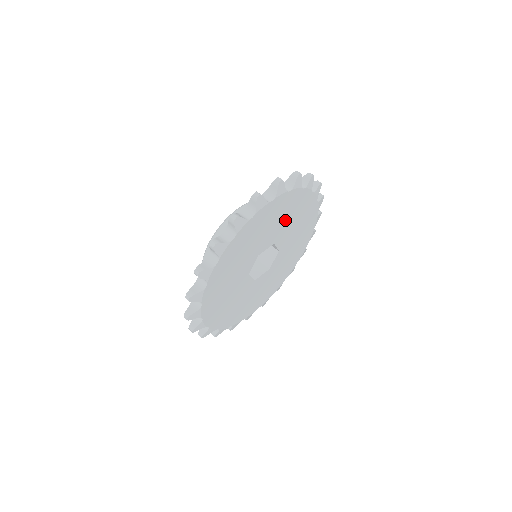
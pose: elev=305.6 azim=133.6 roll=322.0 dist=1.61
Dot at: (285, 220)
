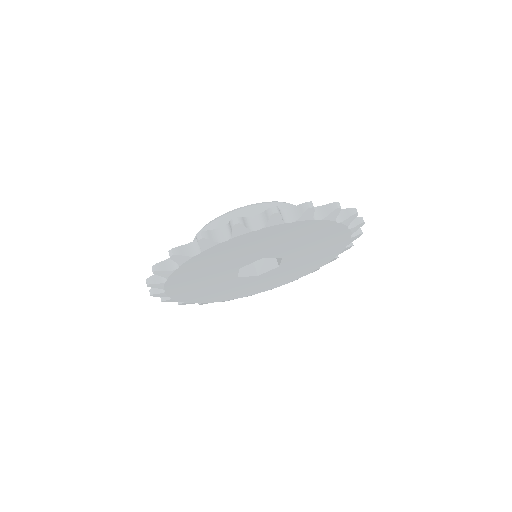
Dot at: (309, 244)
